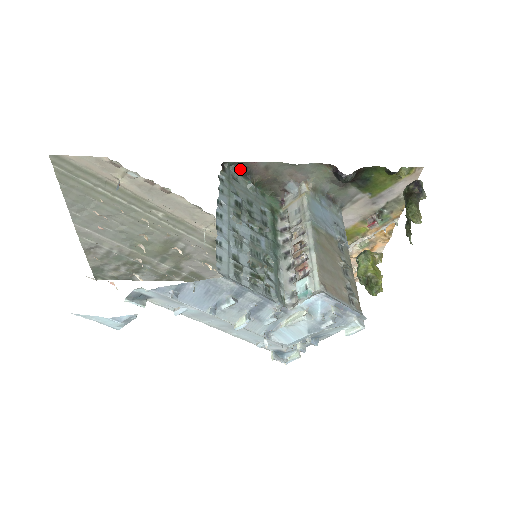
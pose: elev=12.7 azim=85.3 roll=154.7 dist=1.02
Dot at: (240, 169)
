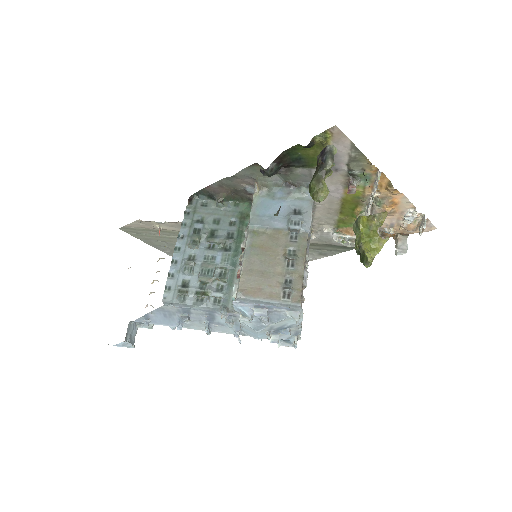
Dot at: (205, 195)
